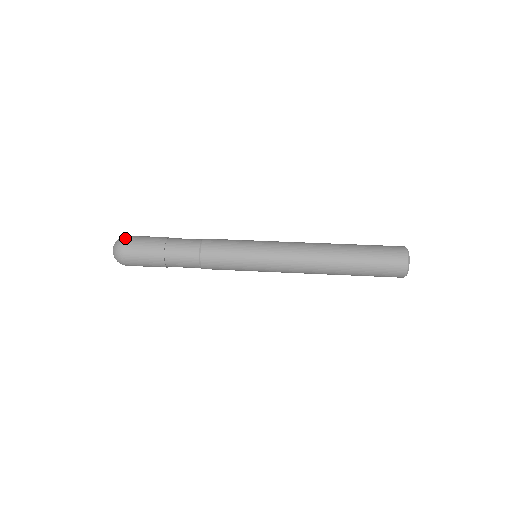
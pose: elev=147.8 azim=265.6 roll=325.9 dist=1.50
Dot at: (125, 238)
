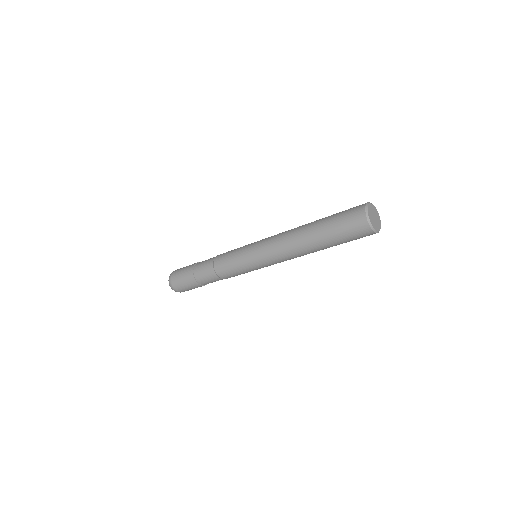
Dot at: occluded
